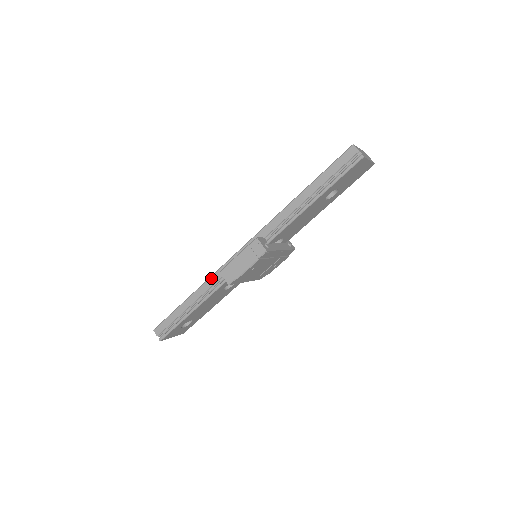
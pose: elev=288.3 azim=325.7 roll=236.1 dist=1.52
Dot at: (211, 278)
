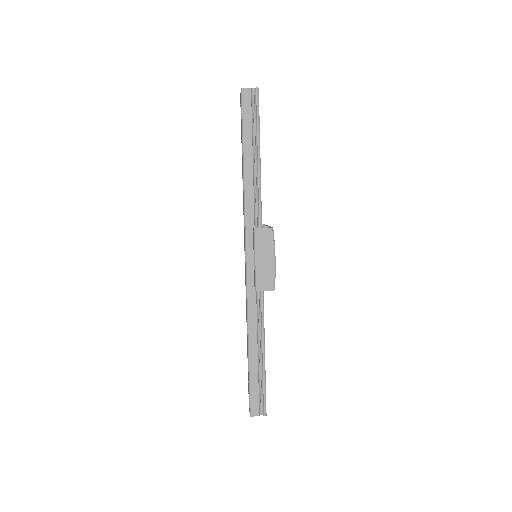
Dot at: (249, 310)
